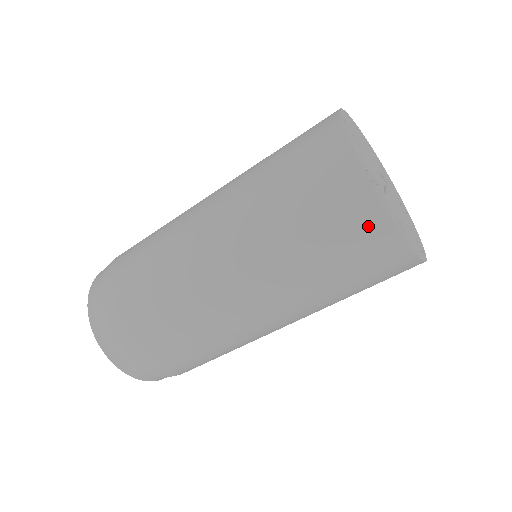
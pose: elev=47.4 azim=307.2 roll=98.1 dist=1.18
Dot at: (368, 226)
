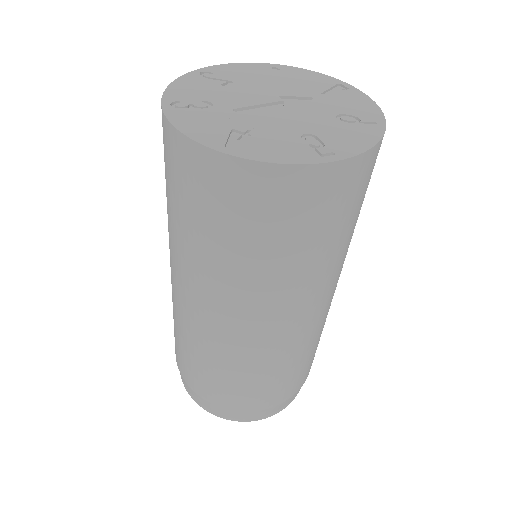
Dot at: (178, 155)
